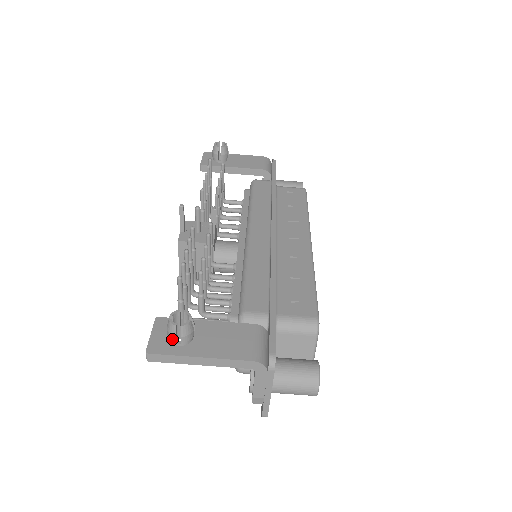
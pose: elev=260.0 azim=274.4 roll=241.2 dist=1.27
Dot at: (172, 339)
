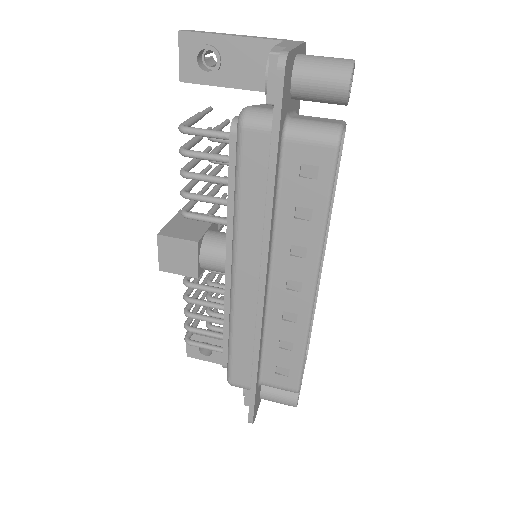
Dot at: occluded
